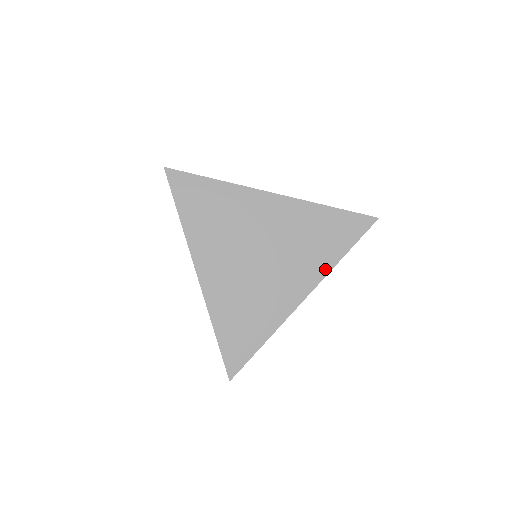
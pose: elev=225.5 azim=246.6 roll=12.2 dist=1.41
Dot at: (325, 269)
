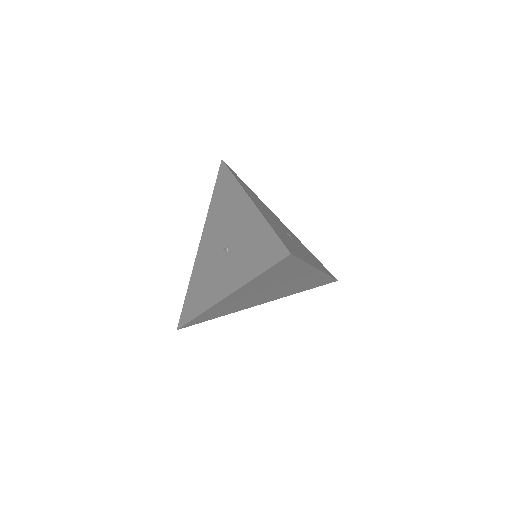
Dot at: (307, 268)
